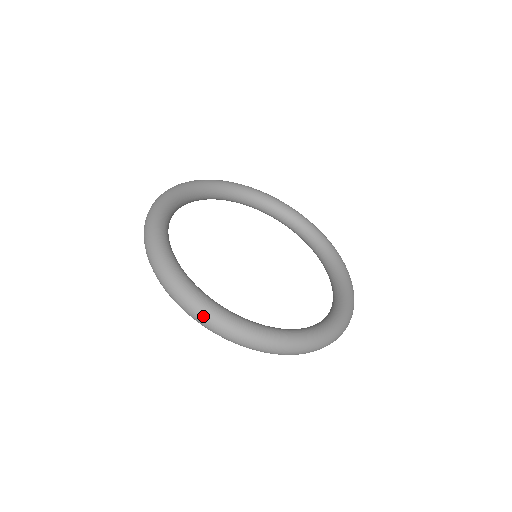
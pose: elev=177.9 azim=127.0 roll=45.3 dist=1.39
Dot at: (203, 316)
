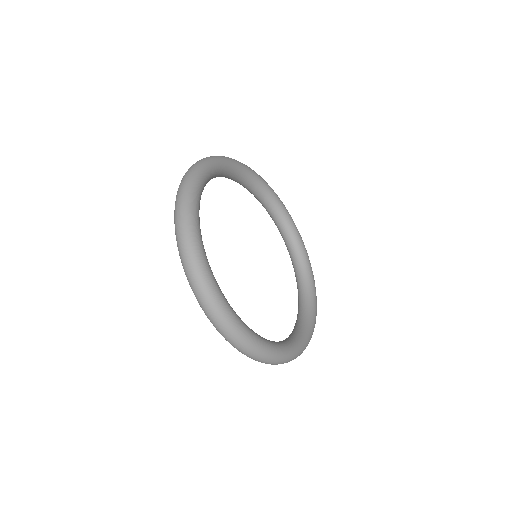
Dot at: (192, 264)
